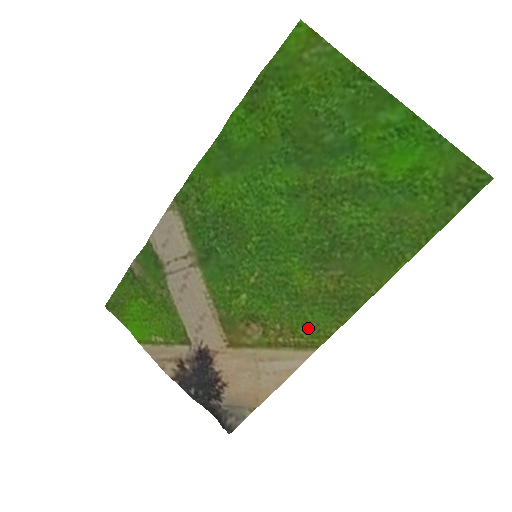
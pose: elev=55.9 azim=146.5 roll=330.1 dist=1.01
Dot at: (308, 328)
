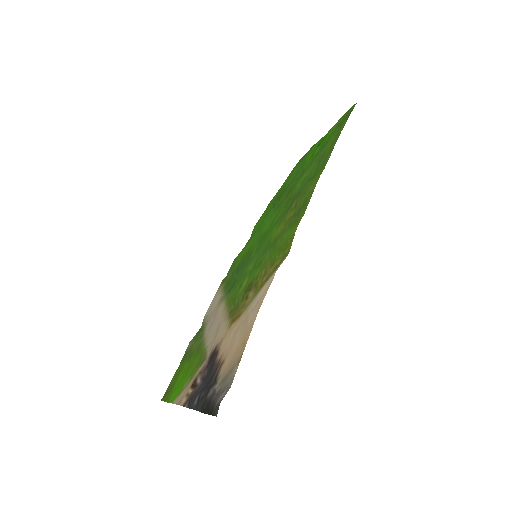
Dot at: (281, 249)
